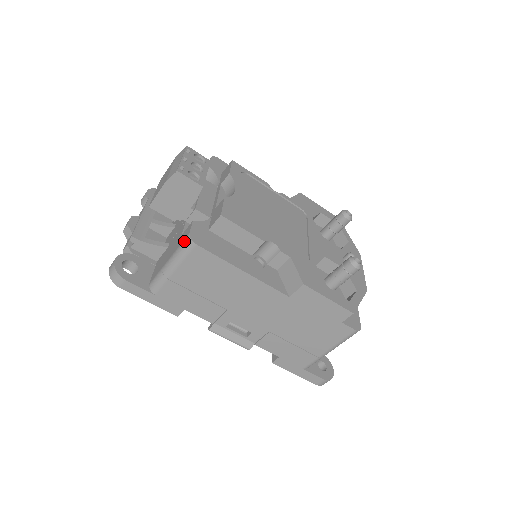
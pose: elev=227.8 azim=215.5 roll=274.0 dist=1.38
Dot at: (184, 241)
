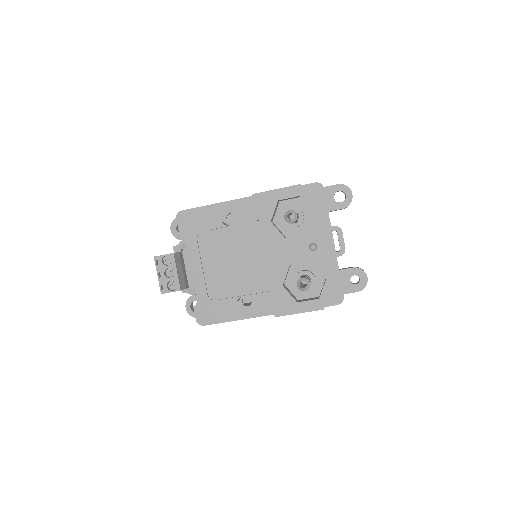
Dot at: occluded
